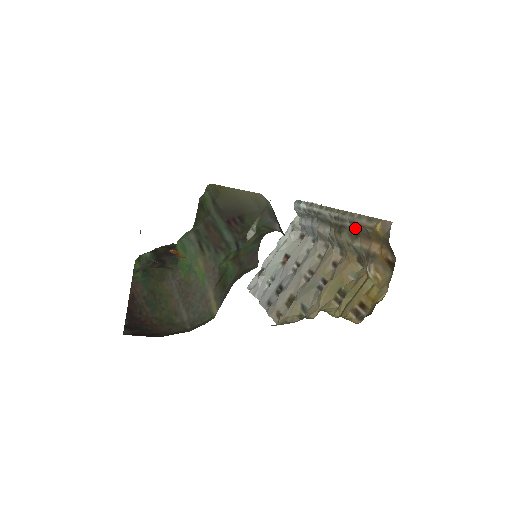
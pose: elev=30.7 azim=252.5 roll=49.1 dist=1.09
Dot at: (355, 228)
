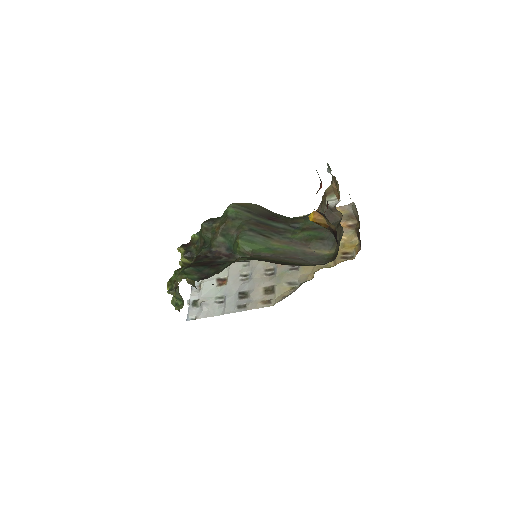
Dot at: occluded
